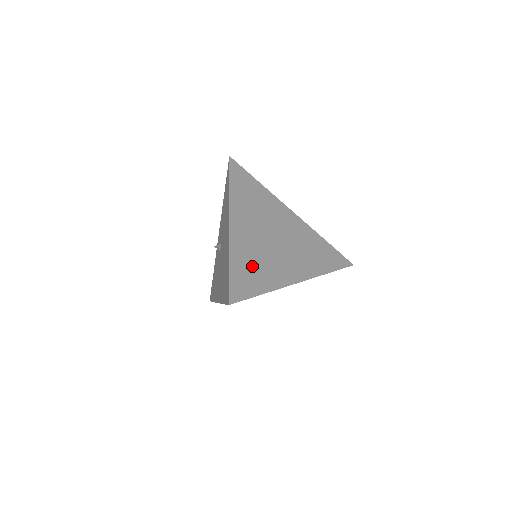
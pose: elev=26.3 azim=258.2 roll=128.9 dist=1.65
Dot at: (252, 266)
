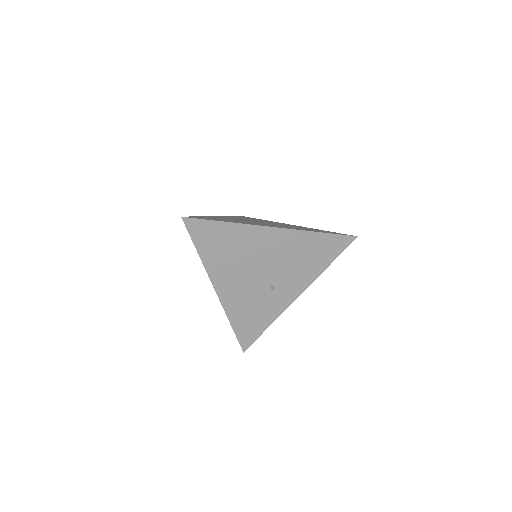
Dot at: (223, 219)
